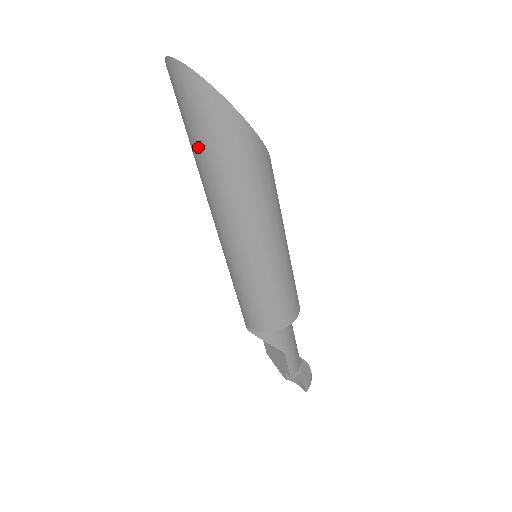
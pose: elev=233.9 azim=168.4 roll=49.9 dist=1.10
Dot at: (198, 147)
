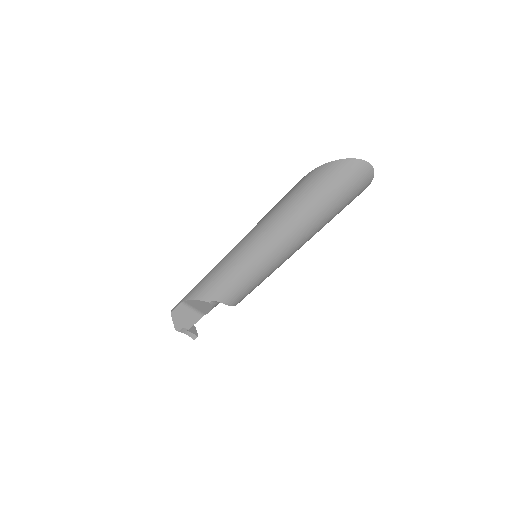
Dot at: (329, 206)
